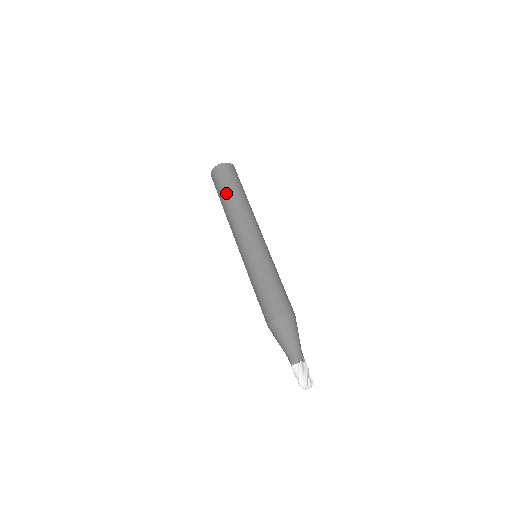
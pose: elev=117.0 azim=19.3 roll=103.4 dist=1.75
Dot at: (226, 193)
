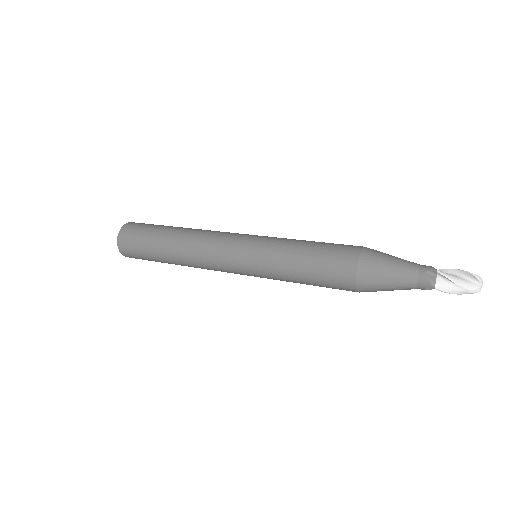
Dot at: (170, 226)
